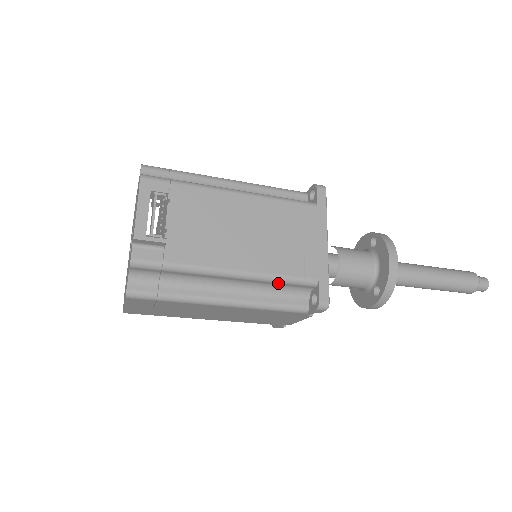
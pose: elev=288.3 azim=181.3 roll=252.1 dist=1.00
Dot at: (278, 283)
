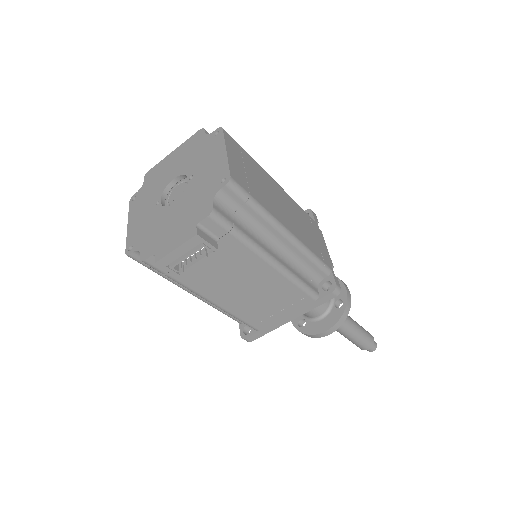
Dot at: occluded
